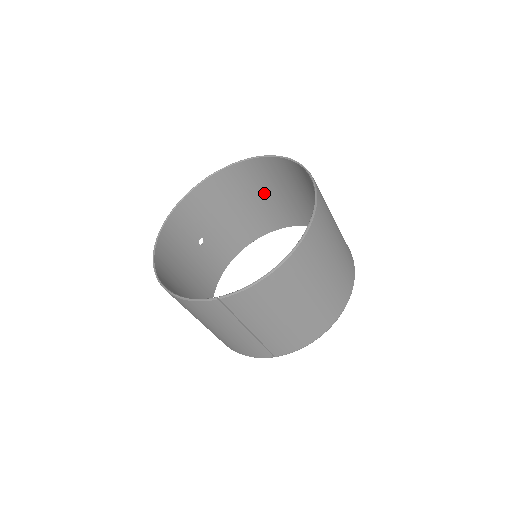
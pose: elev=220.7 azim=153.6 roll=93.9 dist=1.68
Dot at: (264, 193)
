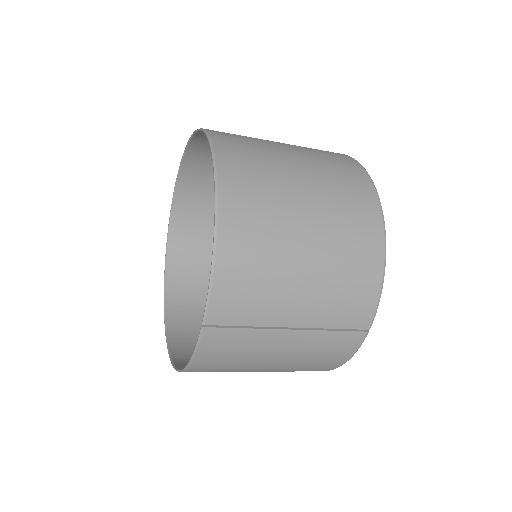
Dot at: occluded
